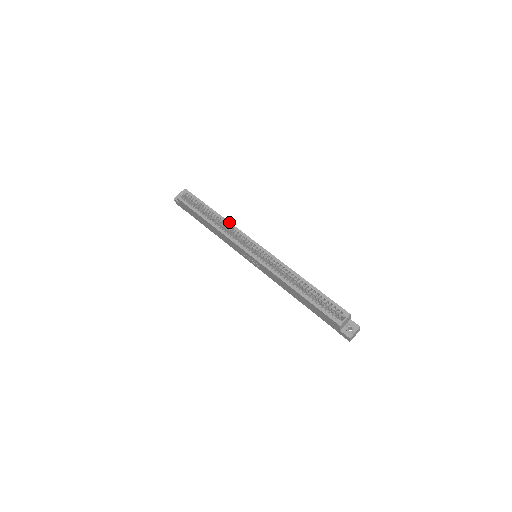
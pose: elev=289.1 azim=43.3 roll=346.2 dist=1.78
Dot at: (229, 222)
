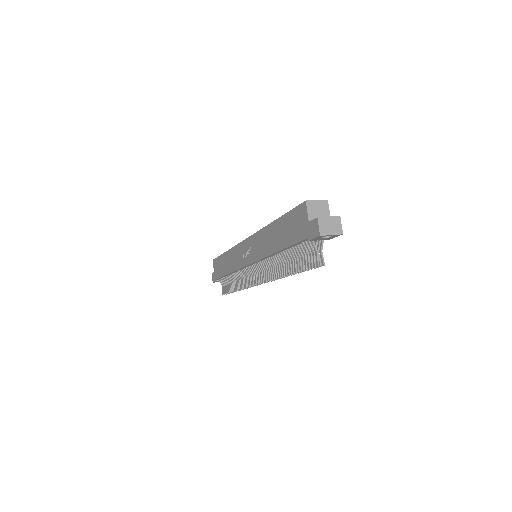
Dot at: occluded
